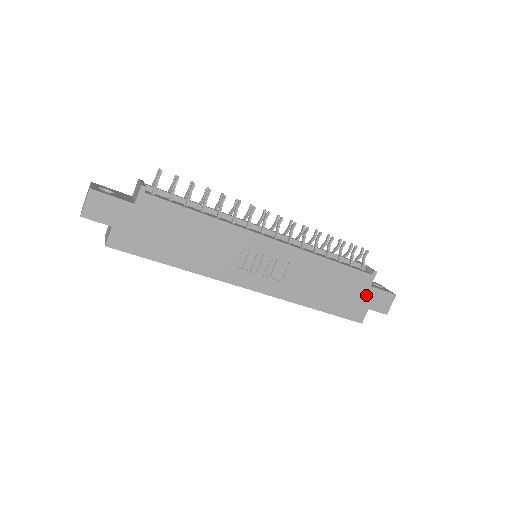
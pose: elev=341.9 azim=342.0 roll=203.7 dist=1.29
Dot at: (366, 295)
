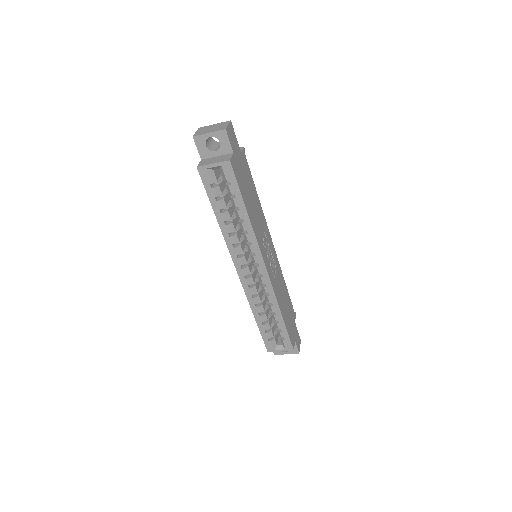
Dot at: (294, 328)
